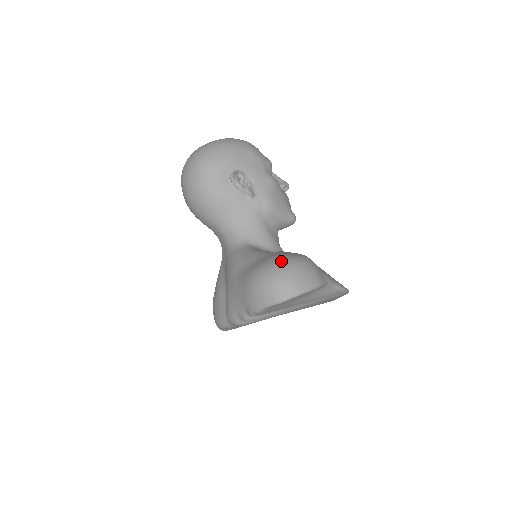
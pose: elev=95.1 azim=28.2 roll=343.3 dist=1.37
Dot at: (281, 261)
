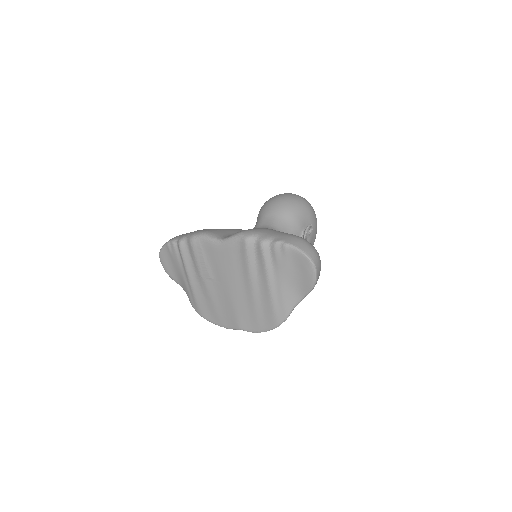
Dot at: occluded
